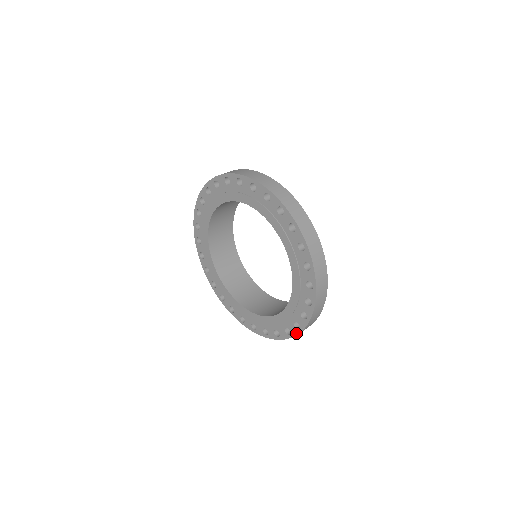
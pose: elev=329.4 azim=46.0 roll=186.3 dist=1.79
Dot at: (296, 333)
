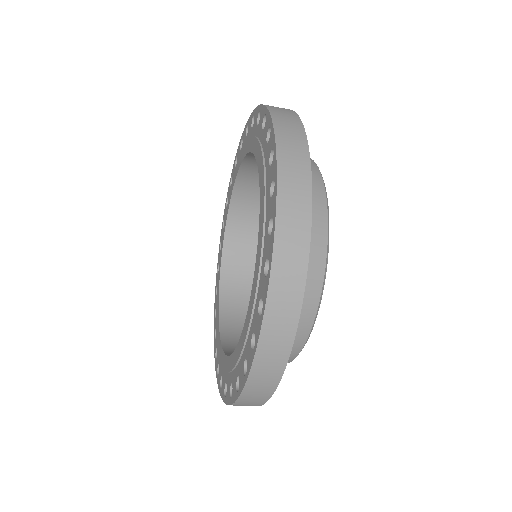
Dot at: (272, 243)
